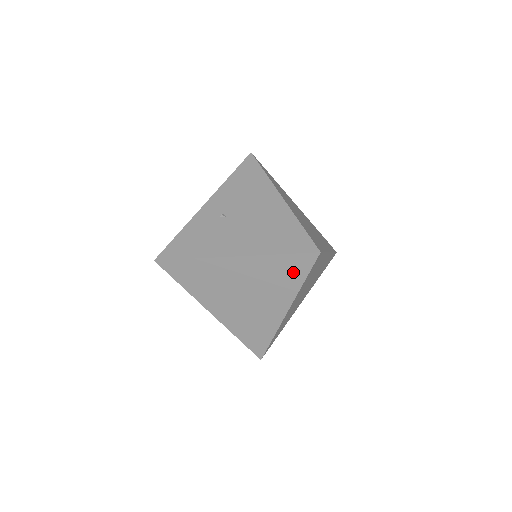
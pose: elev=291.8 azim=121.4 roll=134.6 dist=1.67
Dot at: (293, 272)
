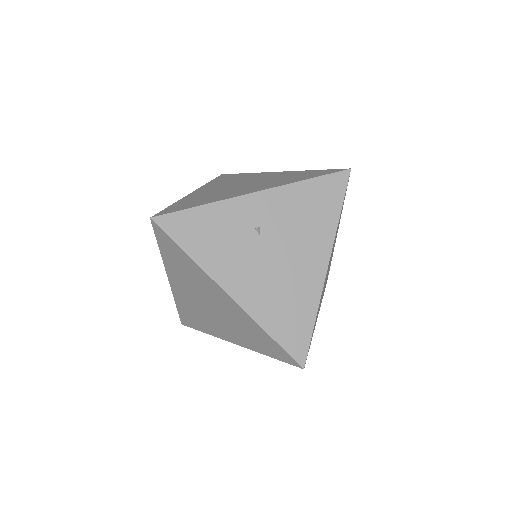
Dot at: (267, 347)
